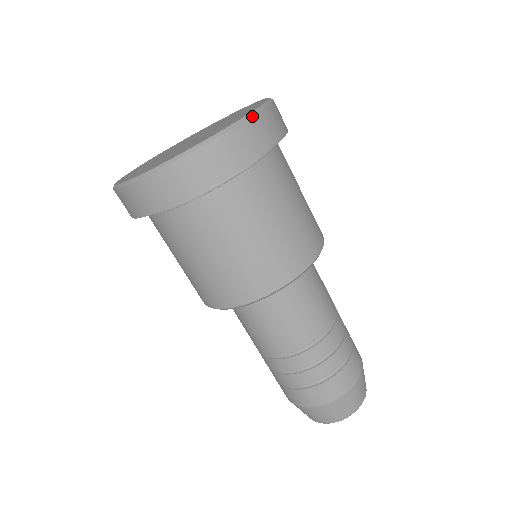
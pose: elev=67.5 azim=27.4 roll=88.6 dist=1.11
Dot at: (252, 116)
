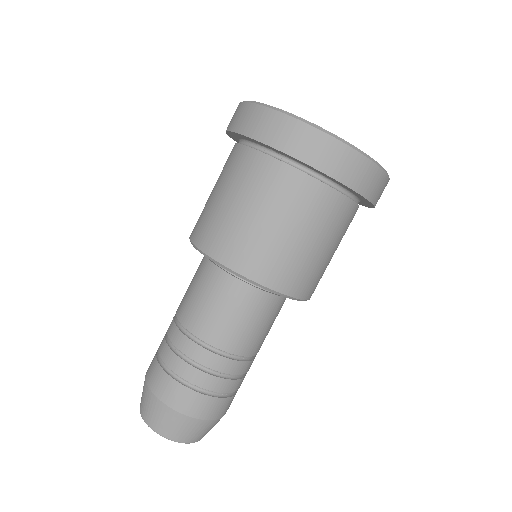
Dot at: (309, 124)
